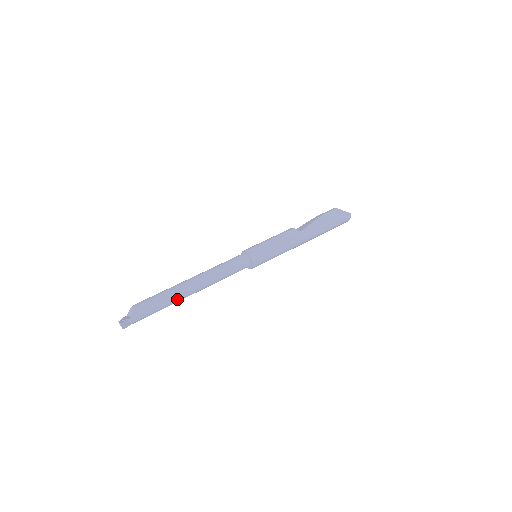
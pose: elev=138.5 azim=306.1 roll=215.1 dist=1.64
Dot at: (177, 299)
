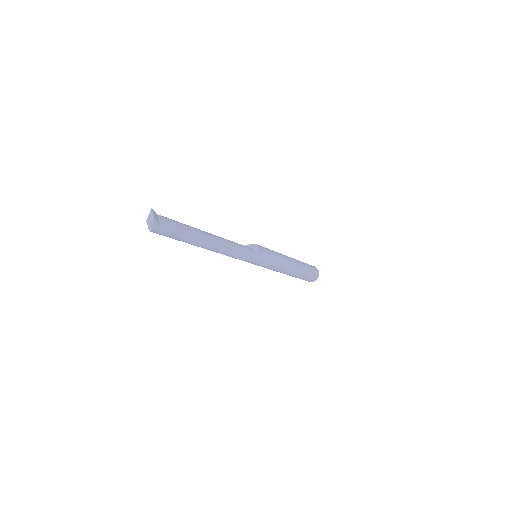
Dot at: (199, 232)
